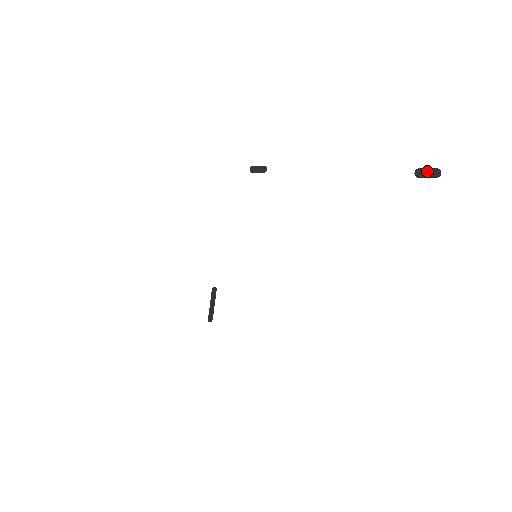
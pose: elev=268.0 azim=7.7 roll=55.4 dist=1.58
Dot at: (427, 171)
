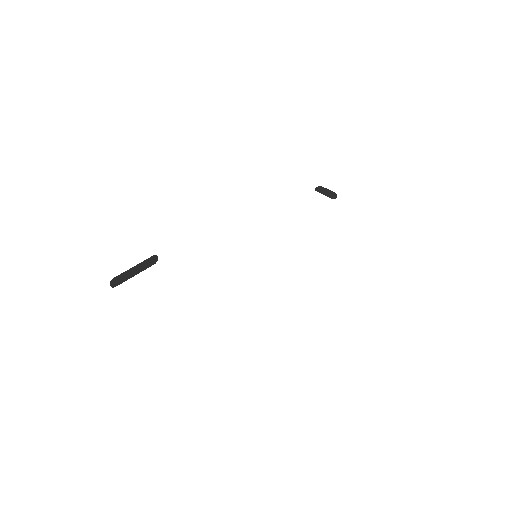
Dot at: out of frame
